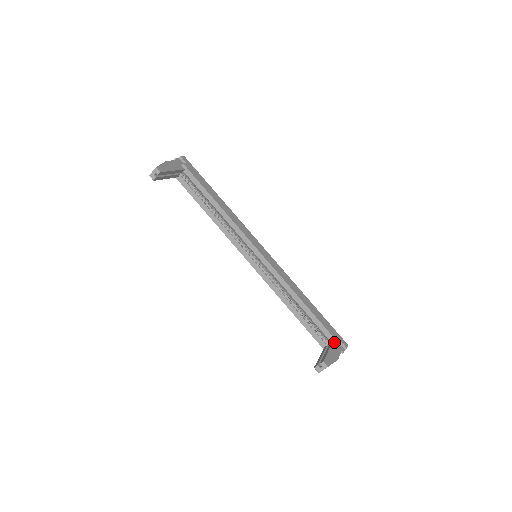
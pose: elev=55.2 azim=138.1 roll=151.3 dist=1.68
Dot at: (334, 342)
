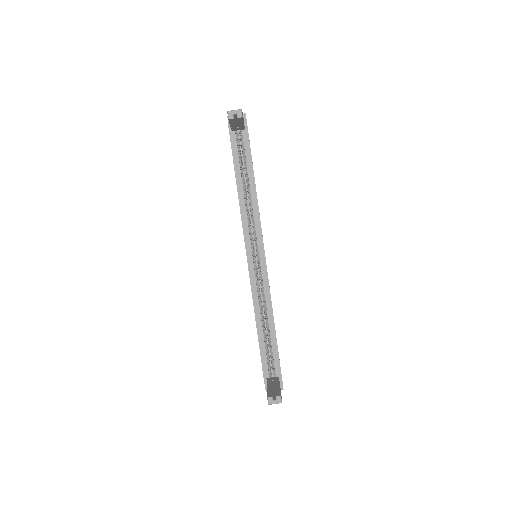
Dot at: (279, 378)
